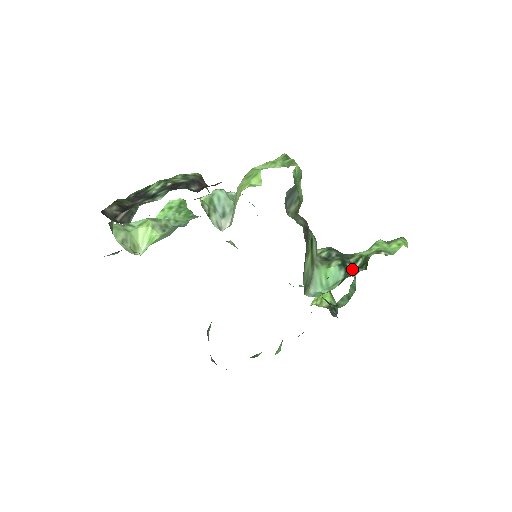
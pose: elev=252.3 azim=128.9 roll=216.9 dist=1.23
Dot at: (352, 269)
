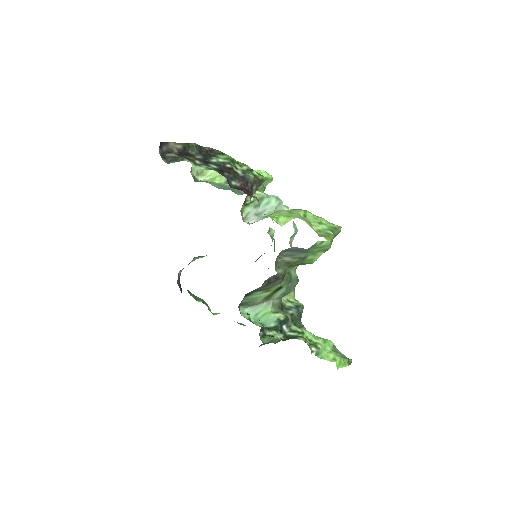
Dot at: (278, 330)
